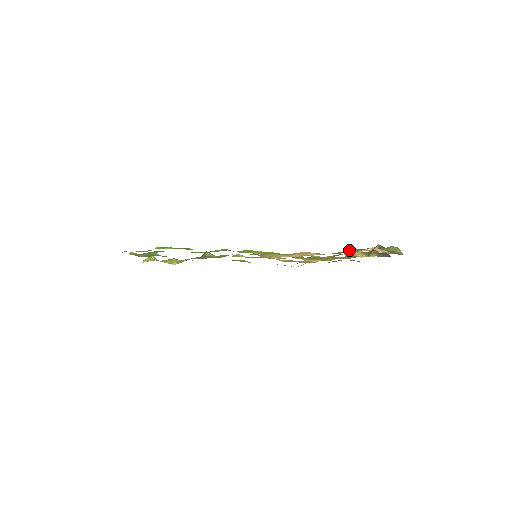
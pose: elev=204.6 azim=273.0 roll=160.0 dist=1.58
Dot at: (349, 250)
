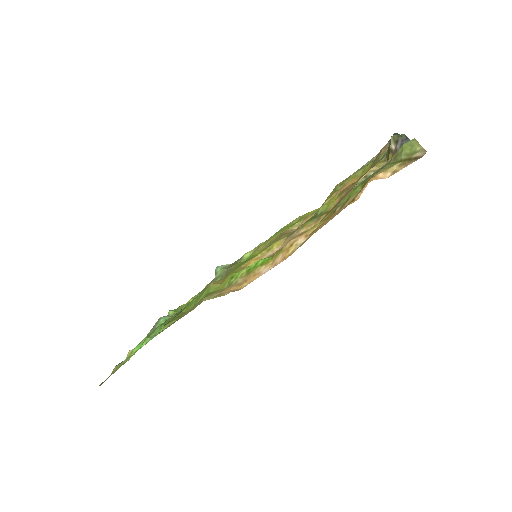
Dot at: (346, 195)
